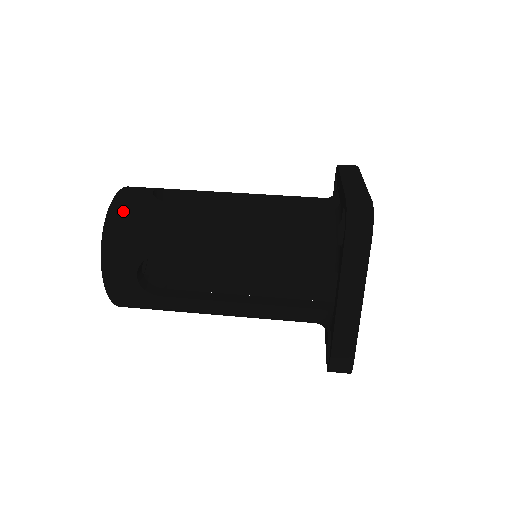
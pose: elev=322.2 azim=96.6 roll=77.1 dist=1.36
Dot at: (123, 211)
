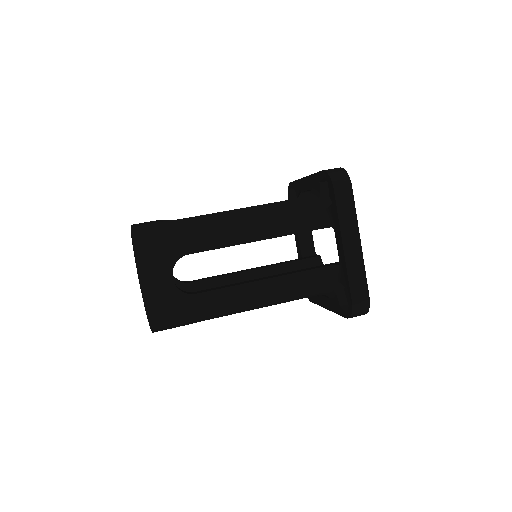
Dot at: (145, 231)
